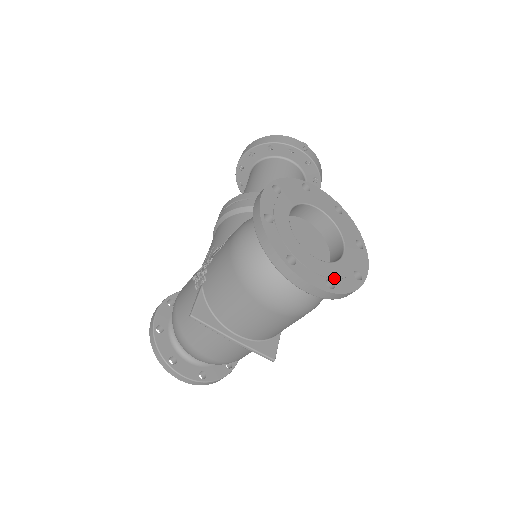
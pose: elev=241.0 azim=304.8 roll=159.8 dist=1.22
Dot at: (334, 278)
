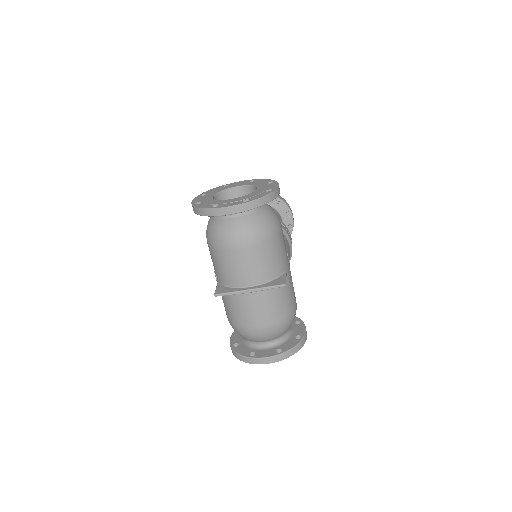
Dot at: (248, 198)
